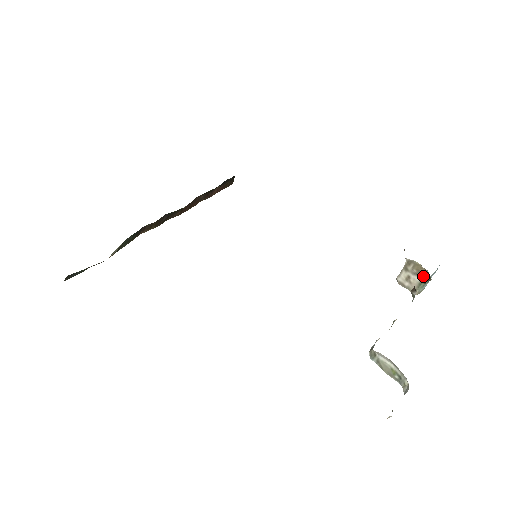
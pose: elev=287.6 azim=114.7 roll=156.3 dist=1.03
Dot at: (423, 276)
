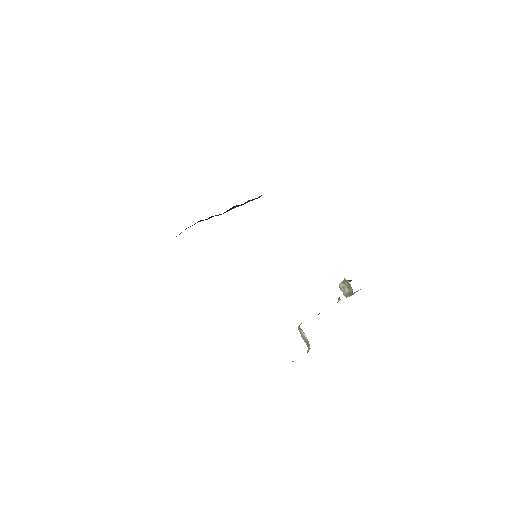
Dot at: (350, 291)
